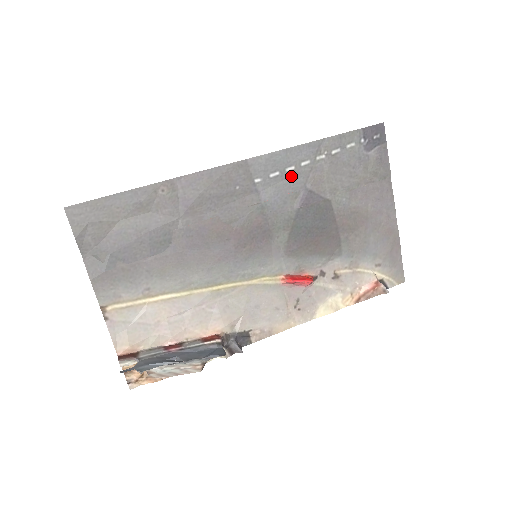
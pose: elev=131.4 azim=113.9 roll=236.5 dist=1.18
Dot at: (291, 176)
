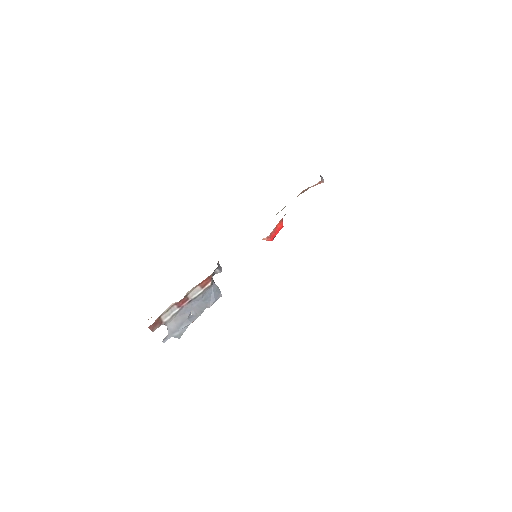
Dot at: occluded
